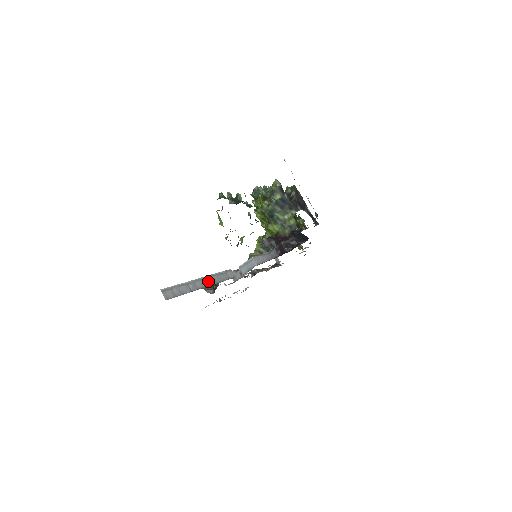
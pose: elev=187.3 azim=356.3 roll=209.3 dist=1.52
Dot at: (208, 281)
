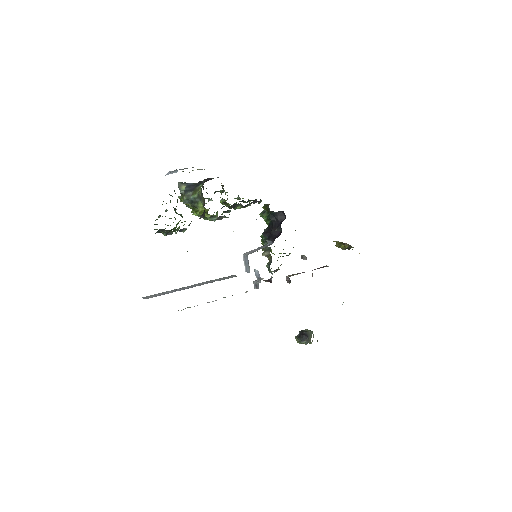
Dot at: (201, 284)
